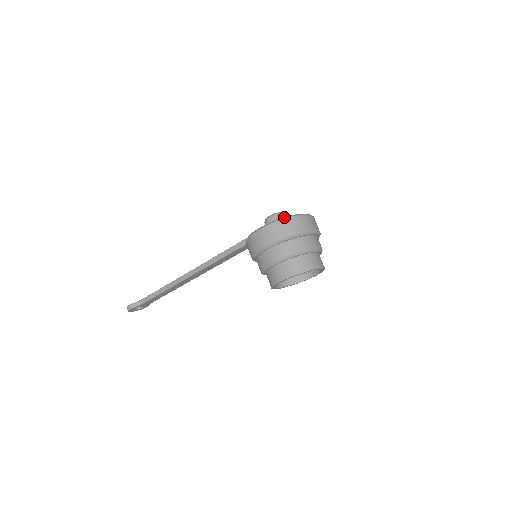
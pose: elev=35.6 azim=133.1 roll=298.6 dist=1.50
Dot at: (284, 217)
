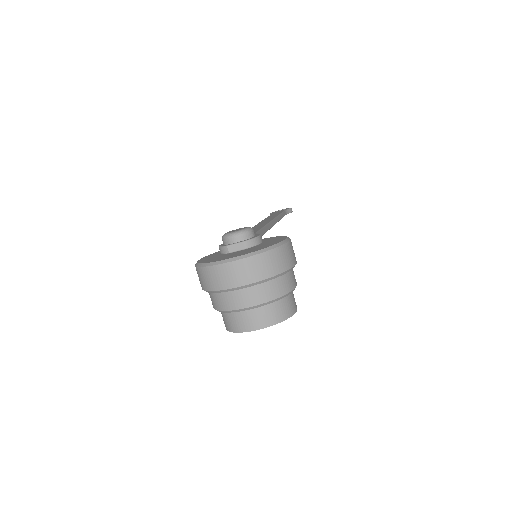
Dot at: (201, 264)
